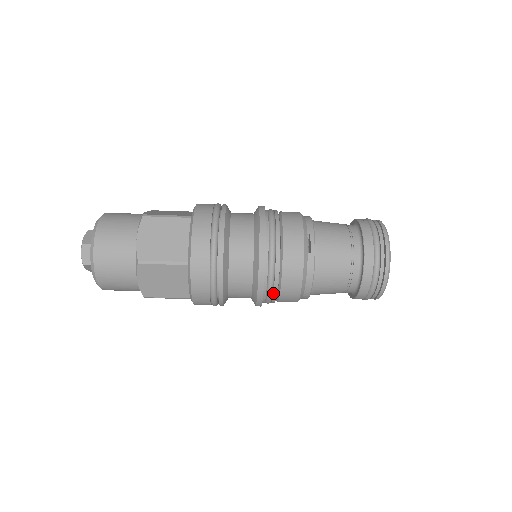
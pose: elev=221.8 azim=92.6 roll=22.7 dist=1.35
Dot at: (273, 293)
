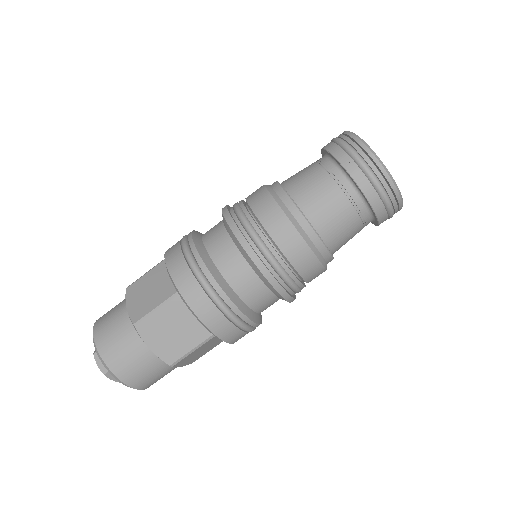
Dot at: (247, 217)
